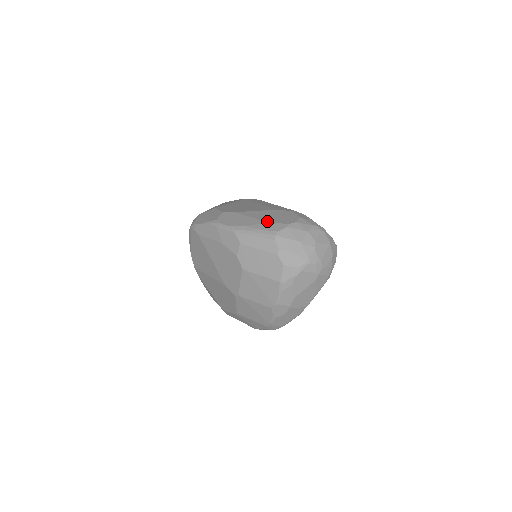
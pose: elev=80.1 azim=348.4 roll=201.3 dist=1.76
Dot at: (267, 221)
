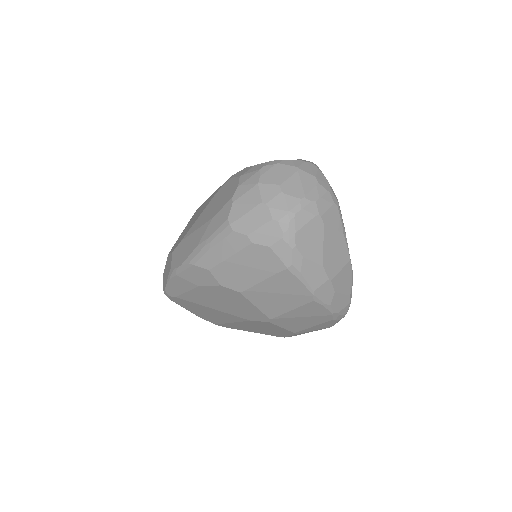
Dot at: (211, 218)
